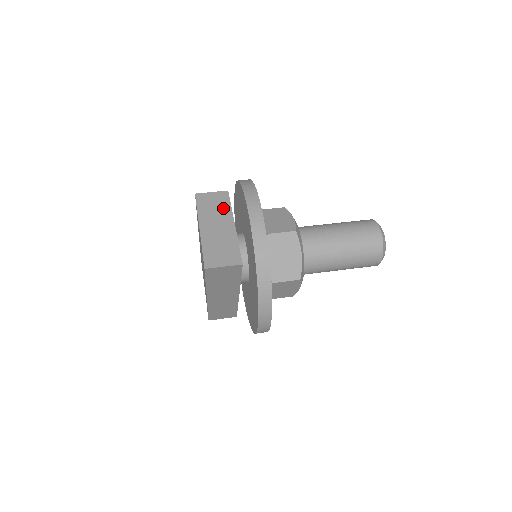
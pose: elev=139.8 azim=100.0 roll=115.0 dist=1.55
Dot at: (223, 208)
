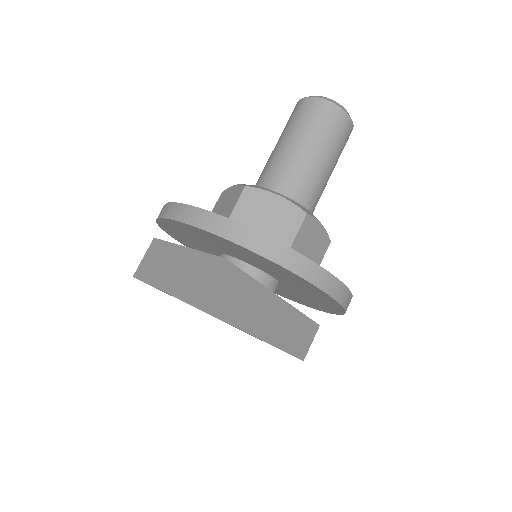
Dot at: (163, 252)
